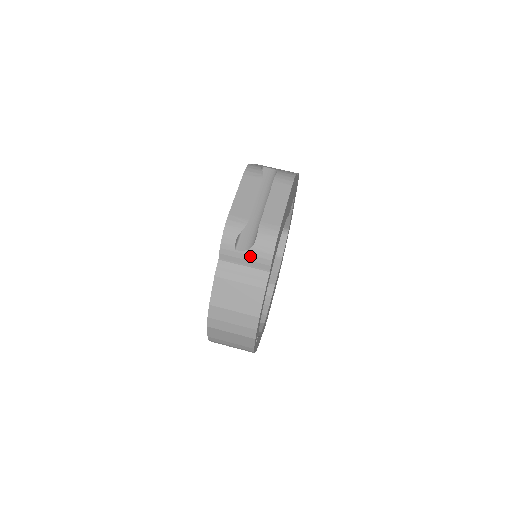
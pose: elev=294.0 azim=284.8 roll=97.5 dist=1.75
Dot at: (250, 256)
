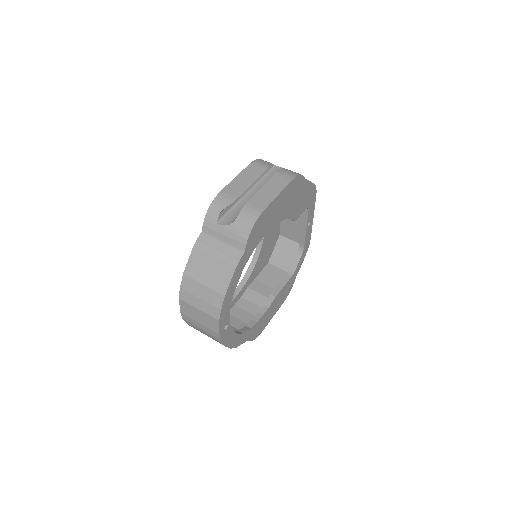
Dot at: (229, 232)
